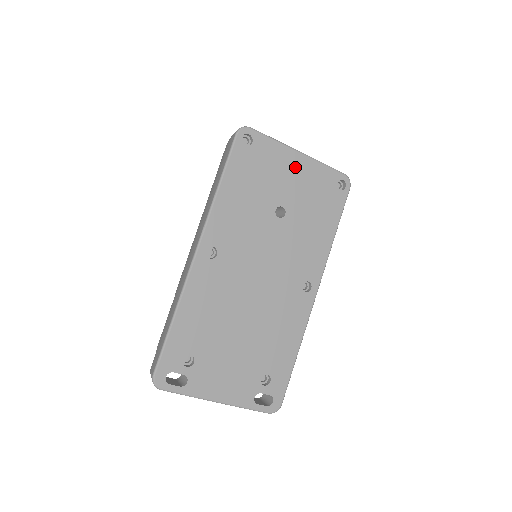
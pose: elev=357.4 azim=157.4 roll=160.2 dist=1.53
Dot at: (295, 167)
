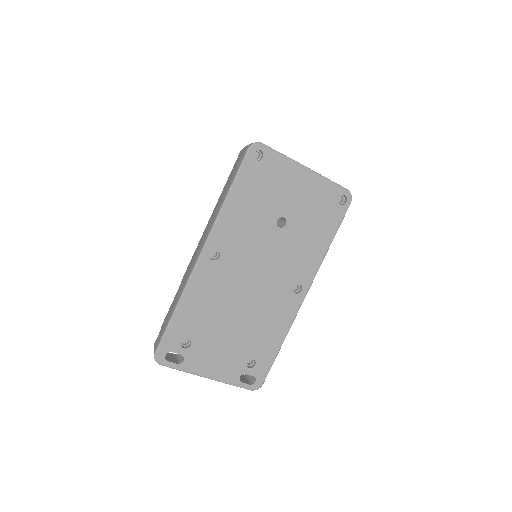
Dot at: (300, 182)
